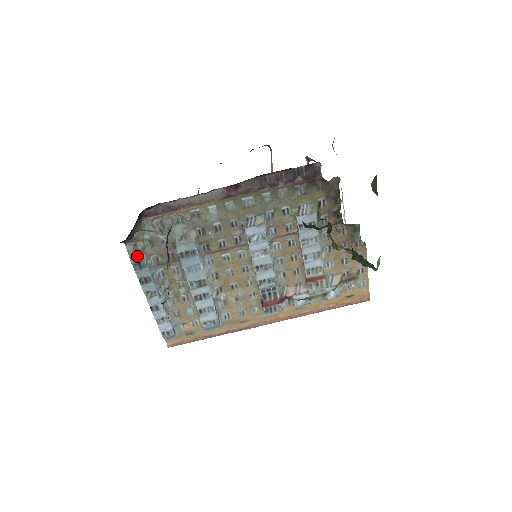
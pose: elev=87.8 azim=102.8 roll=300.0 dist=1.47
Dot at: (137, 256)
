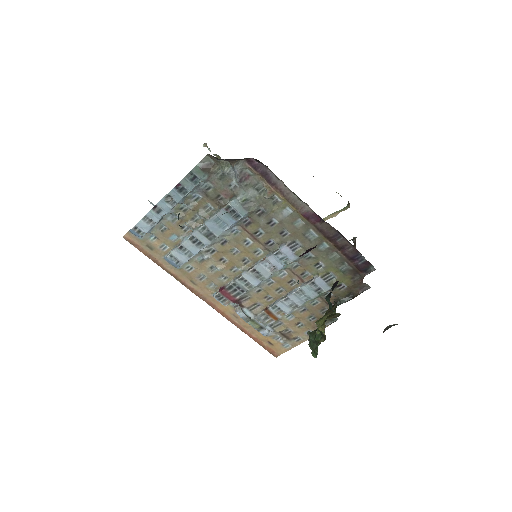
Dot at: (202, 172)
